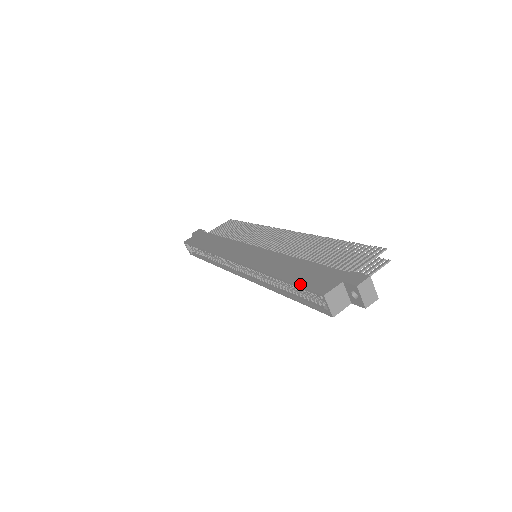
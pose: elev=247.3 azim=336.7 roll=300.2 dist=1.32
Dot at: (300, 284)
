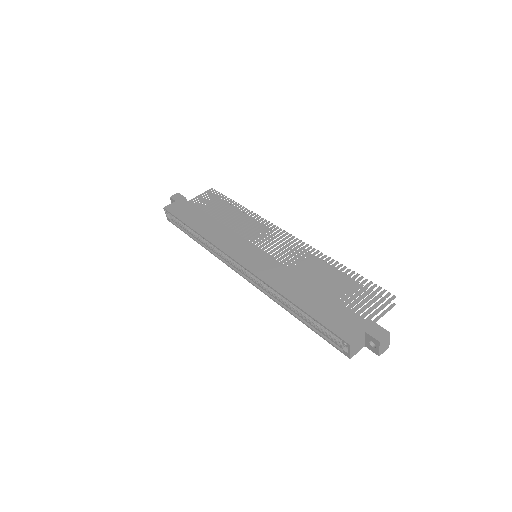
Dot at: (322, 322)
